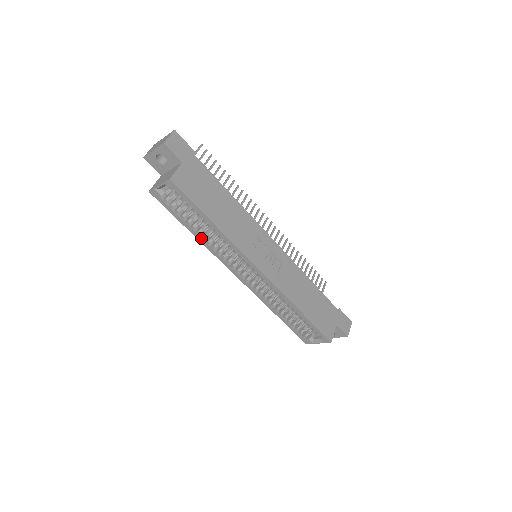
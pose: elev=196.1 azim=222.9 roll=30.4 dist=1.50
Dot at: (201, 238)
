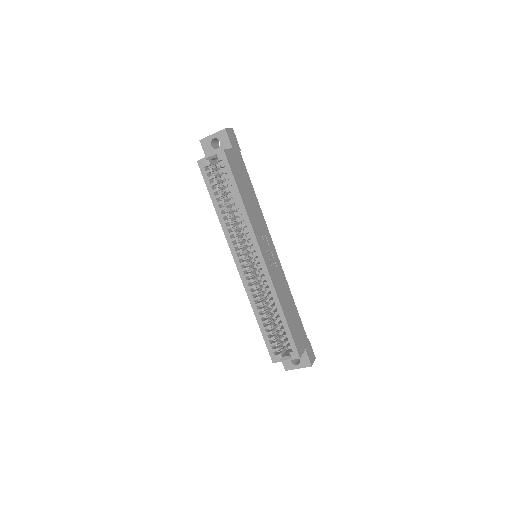
Dot at: (222, 216)
